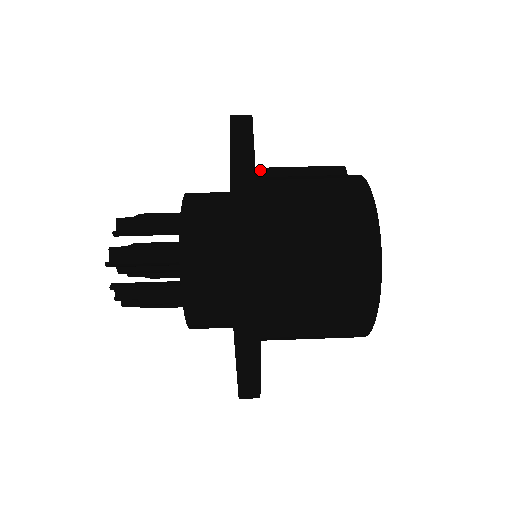
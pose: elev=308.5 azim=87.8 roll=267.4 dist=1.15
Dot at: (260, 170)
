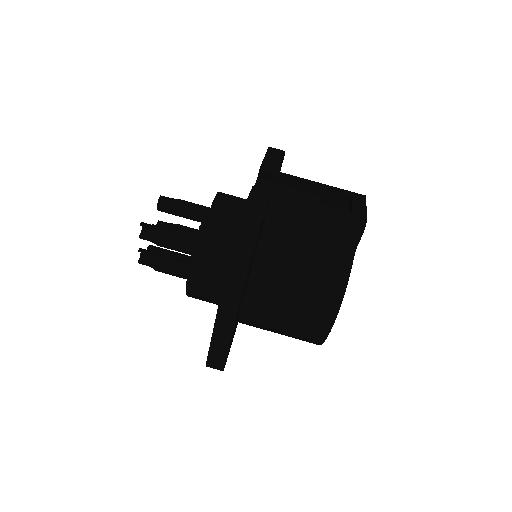
Dot at: (275, 210)
